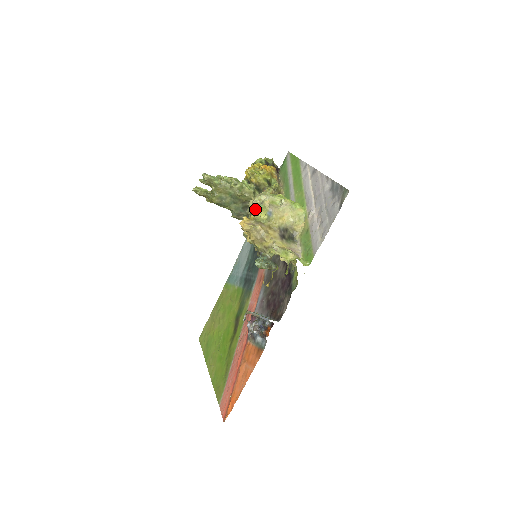
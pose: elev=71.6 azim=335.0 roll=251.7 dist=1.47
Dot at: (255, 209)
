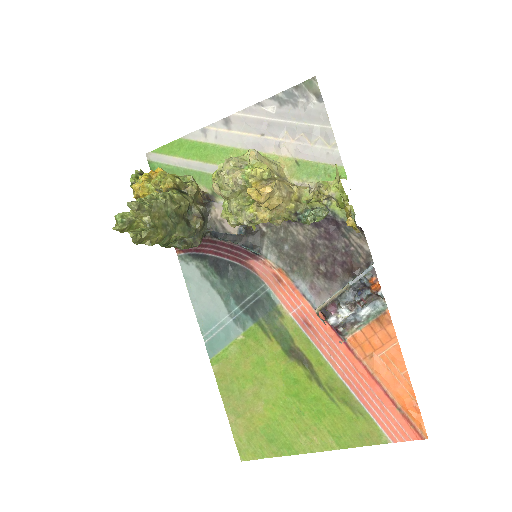
Dot at: (246, 174)
